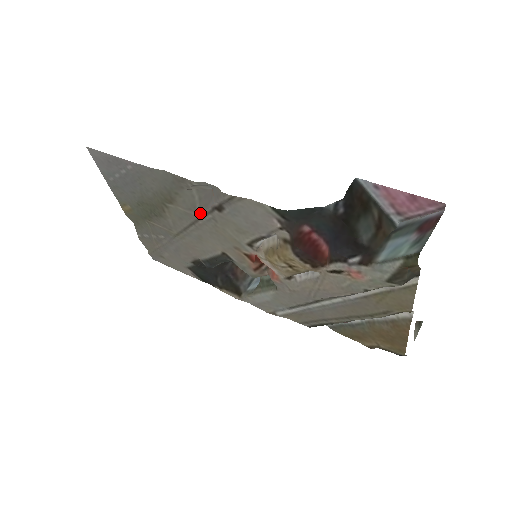
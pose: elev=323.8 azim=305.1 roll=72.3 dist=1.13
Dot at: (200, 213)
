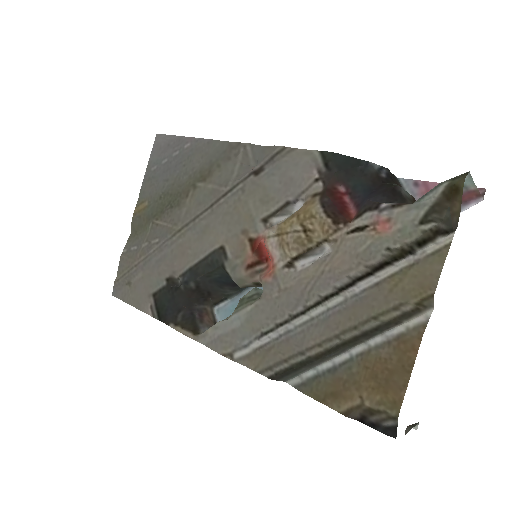
Dot at: (231, 185)
